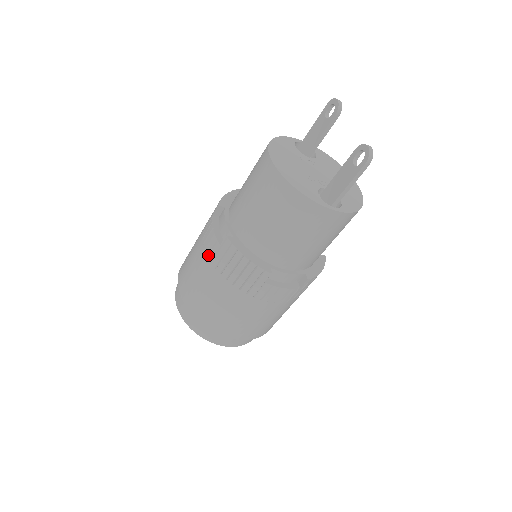
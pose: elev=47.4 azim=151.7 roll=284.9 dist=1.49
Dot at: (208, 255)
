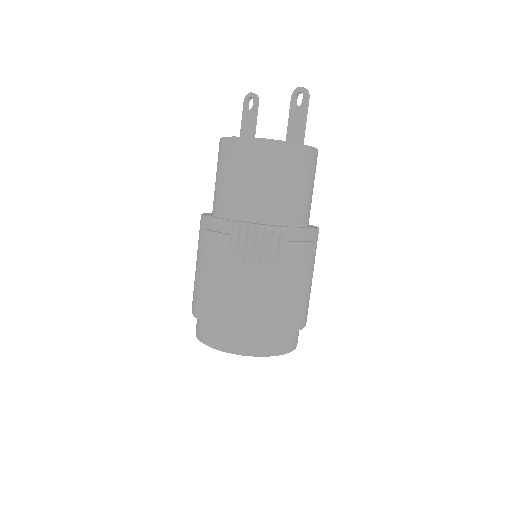
Dot at: (221, 257)
